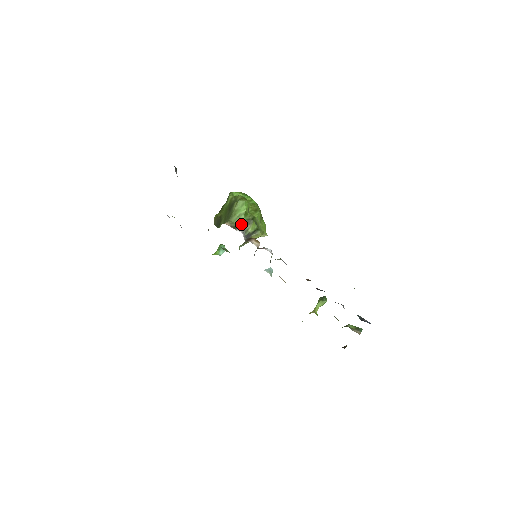
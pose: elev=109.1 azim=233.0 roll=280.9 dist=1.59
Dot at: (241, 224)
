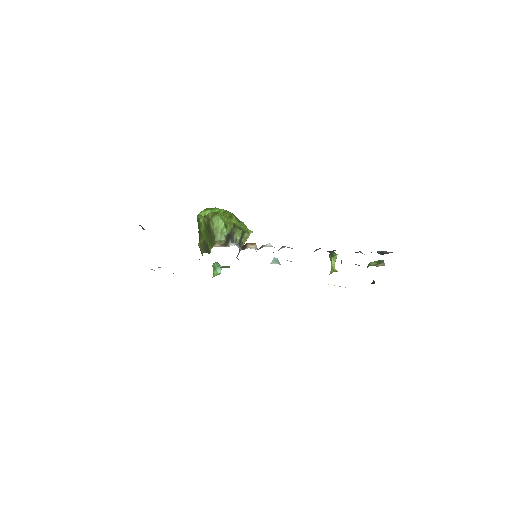
Dot at: (228, 238)
